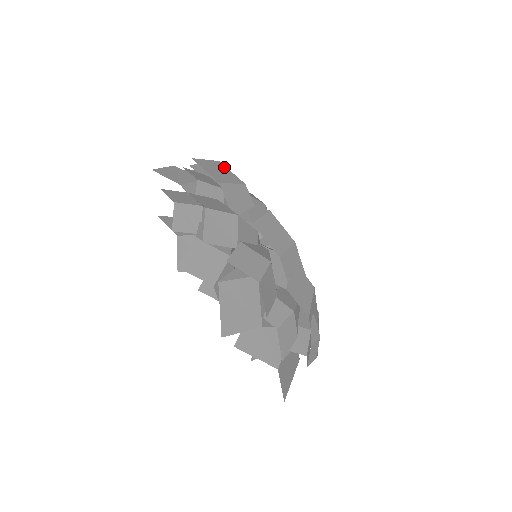
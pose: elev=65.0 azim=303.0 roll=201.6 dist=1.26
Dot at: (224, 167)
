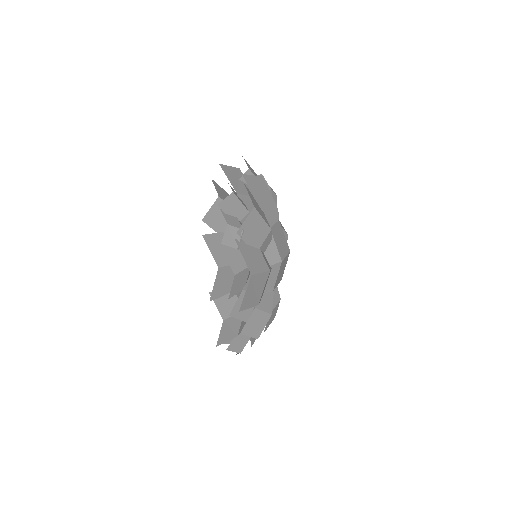
Dot at: (256, 277)
